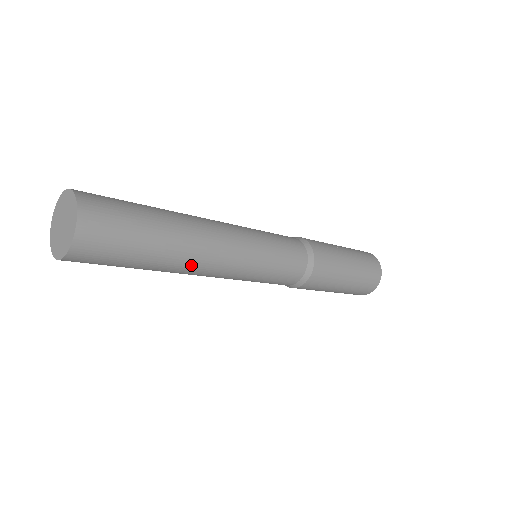
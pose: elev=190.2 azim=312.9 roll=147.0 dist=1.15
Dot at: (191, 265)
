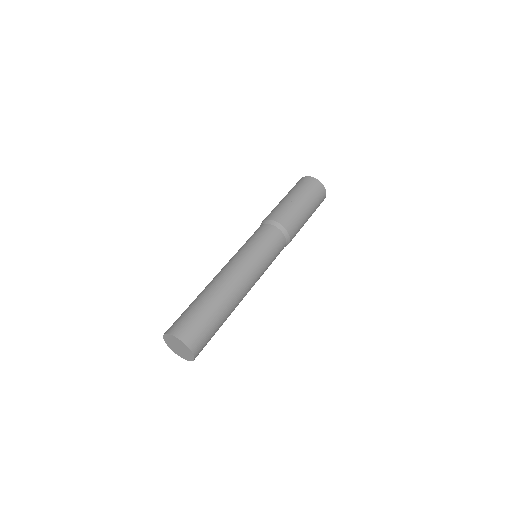
Dot at: (238, 304)
